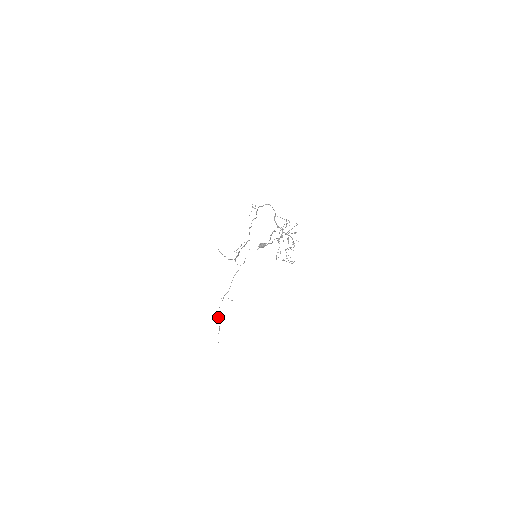
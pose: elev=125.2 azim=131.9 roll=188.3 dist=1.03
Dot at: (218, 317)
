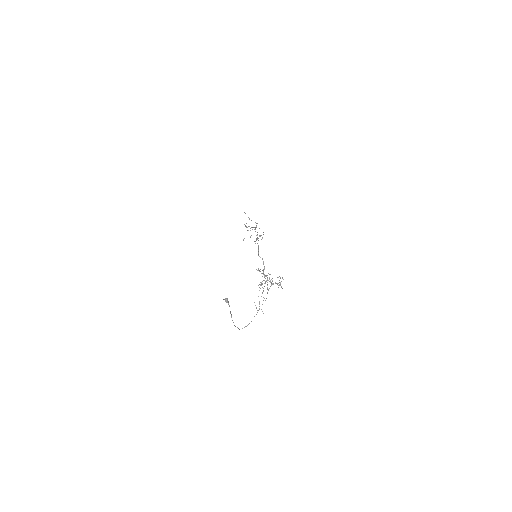
Dot at: occluded
